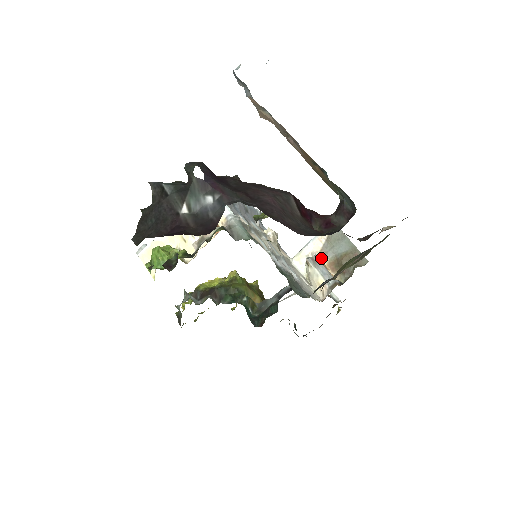
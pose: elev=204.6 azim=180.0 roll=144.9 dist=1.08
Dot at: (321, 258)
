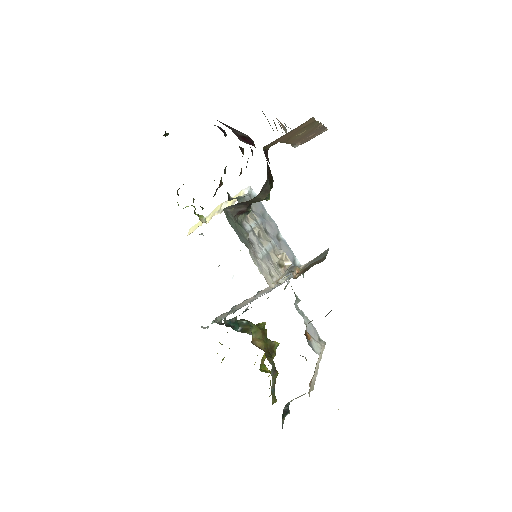
Dot at: (301, 270)
